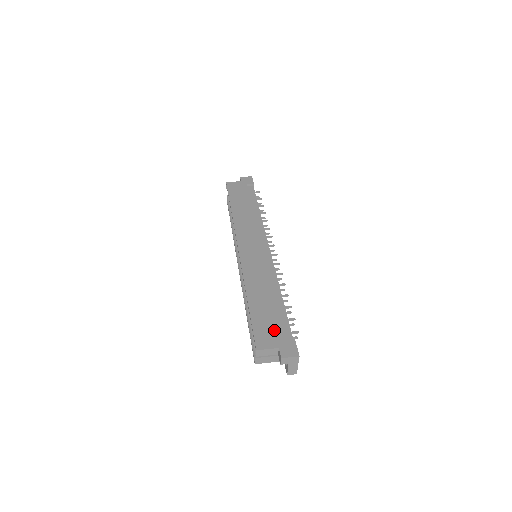
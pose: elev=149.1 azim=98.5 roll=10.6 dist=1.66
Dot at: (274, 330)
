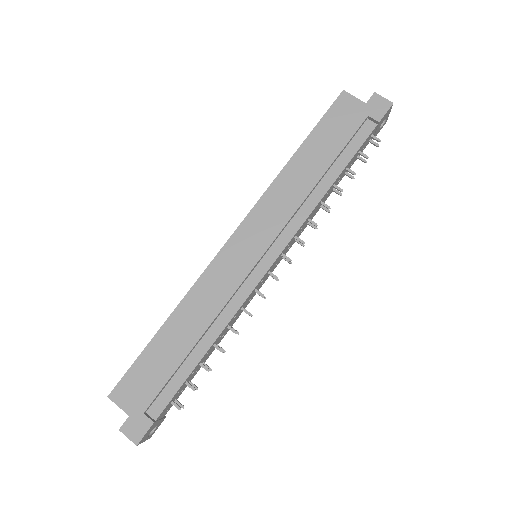
Dot at: (147, 391)
